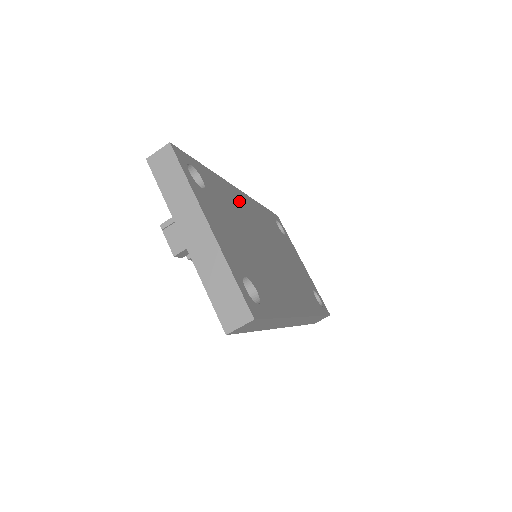
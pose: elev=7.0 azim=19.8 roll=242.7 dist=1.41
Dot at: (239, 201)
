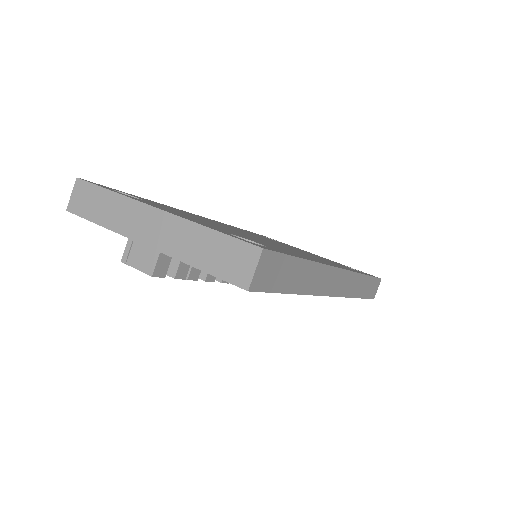
Dot at: occluded
